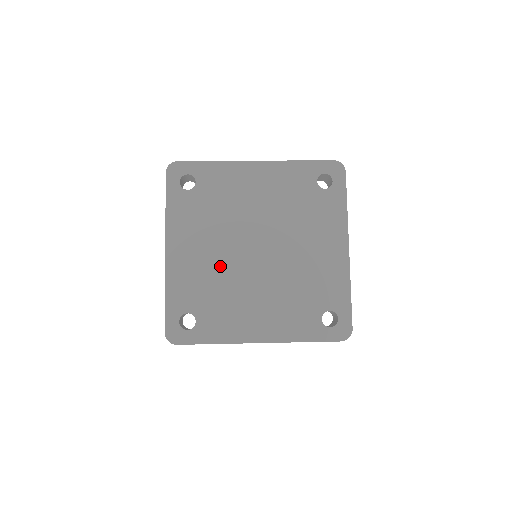
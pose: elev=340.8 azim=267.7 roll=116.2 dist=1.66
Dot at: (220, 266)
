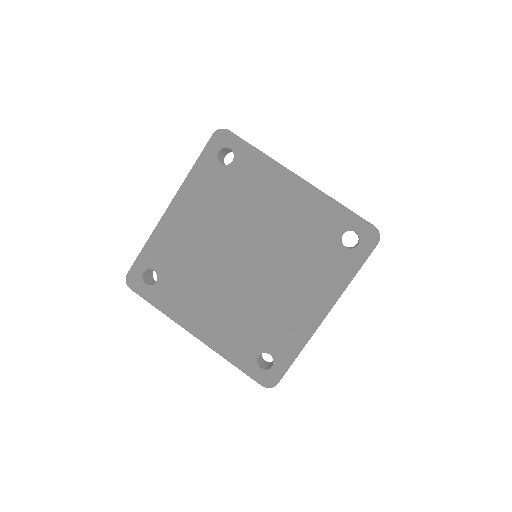
Dot at: (205, 251)
